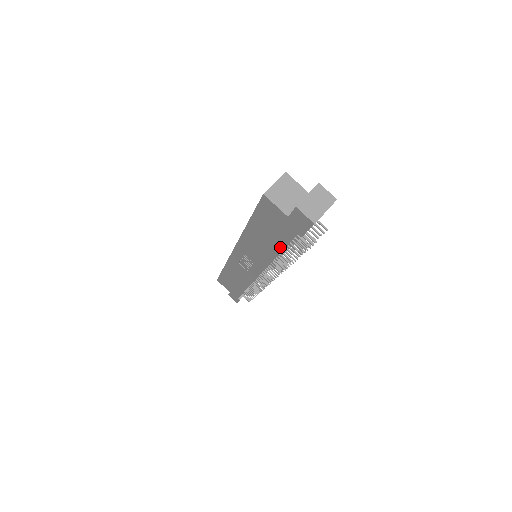
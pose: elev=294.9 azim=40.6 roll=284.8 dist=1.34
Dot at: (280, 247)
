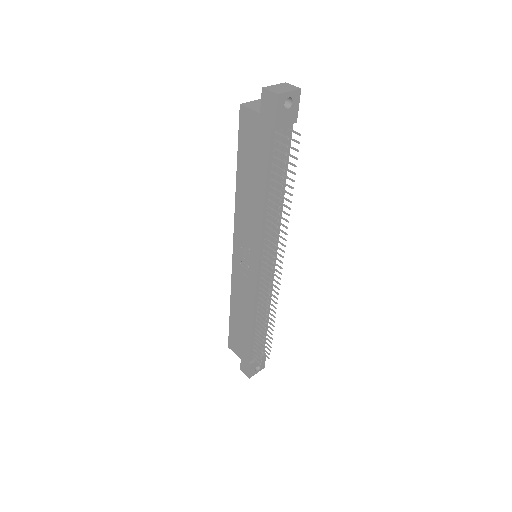
Dot at: (263, 179)
